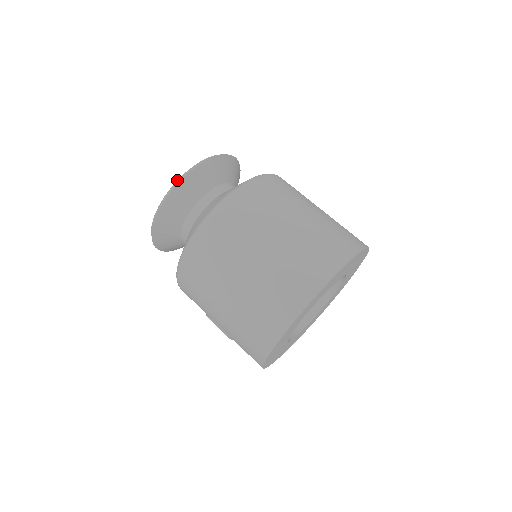
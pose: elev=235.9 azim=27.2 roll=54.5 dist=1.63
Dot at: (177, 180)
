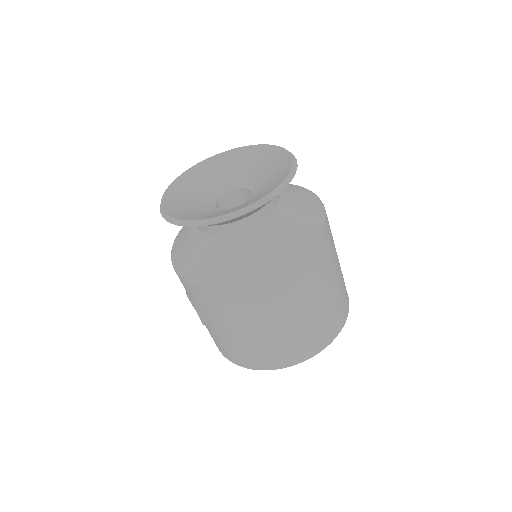
Dot at: (251, 204)
